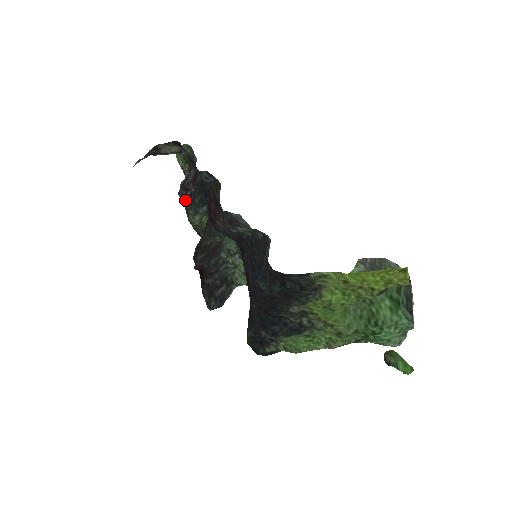
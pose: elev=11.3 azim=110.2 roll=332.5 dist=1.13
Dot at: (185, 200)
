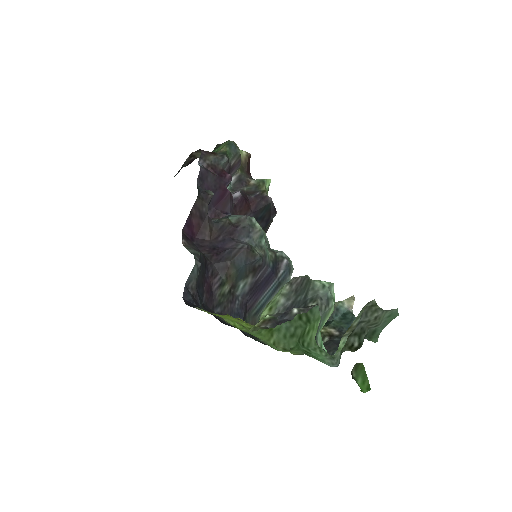
Dot at: occluded
